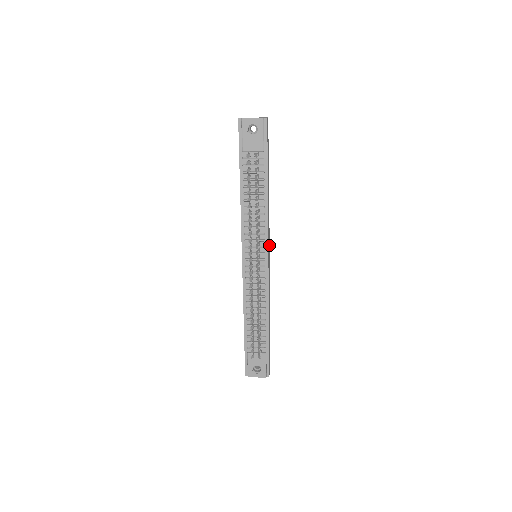
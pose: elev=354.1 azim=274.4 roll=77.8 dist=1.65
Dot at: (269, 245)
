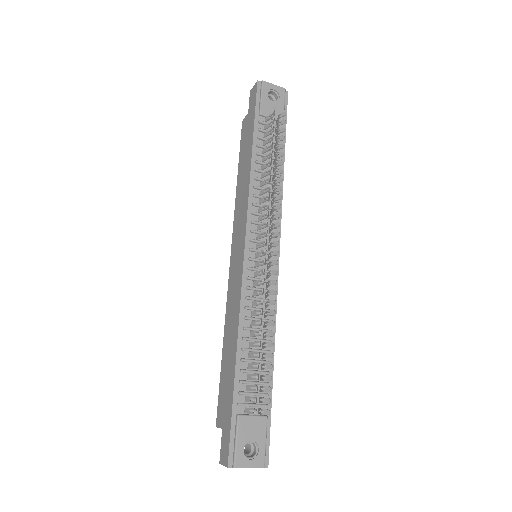
Dot at: occluded
